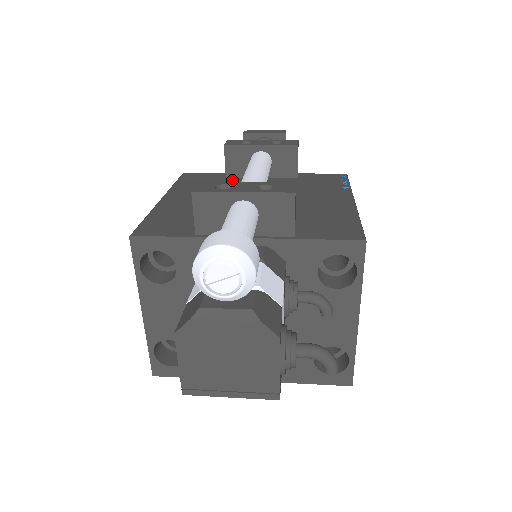
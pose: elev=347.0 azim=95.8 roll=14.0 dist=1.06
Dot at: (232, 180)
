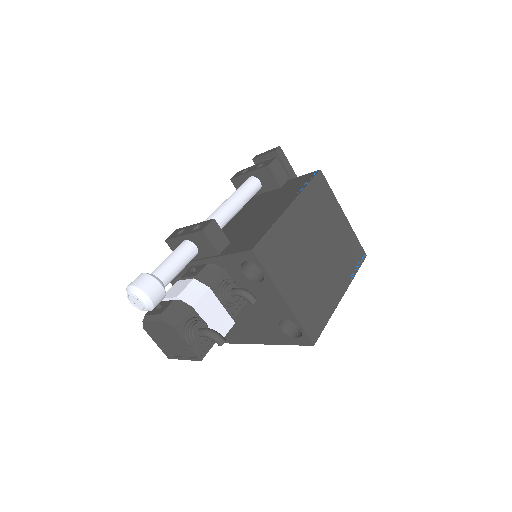
Dot at: occluded
